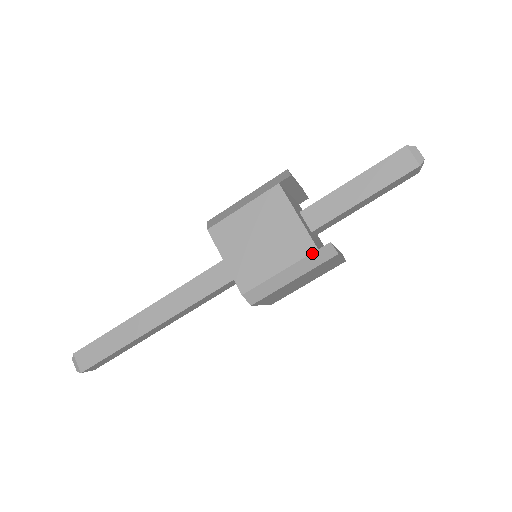
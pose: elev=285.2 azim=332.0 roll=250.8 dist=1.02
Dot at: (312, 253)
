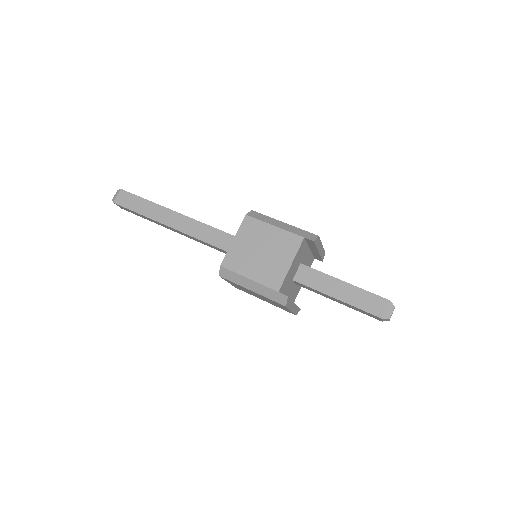
Dot at: (274, 290)
